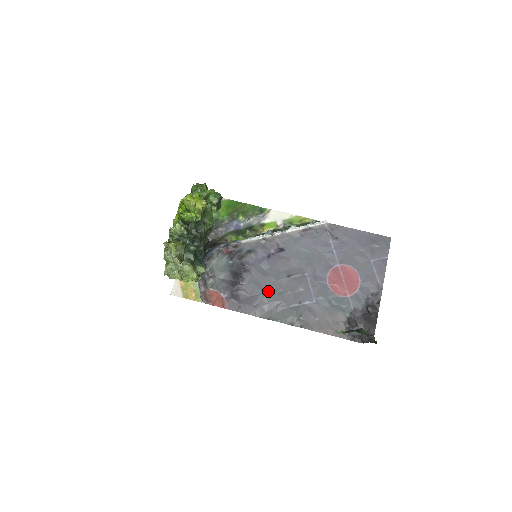
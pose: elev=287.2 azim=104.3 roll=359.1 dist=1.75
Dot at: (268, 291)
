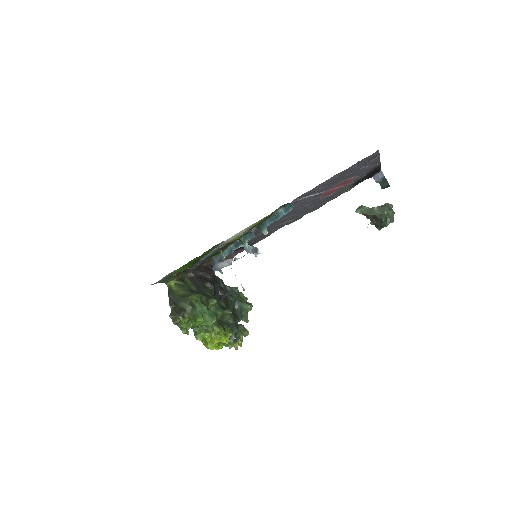
Dot at: (274, 230)
